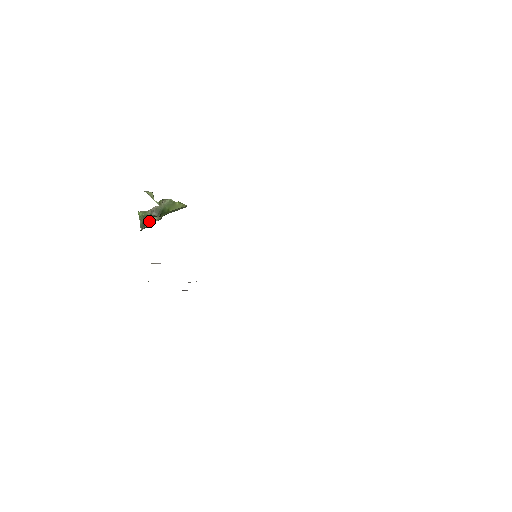
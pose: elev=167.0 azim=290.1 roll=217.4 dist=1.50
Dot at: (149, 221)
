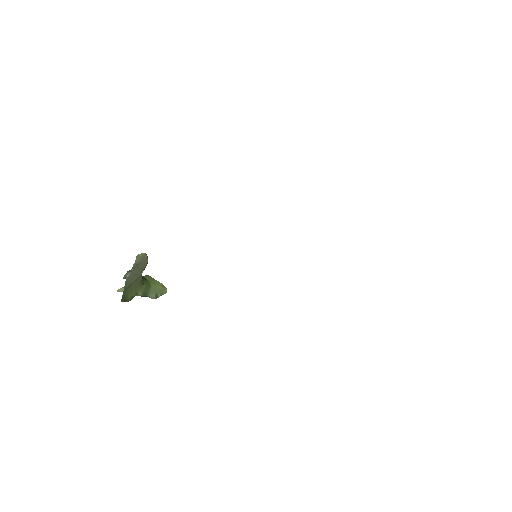
Dot at: occluded
